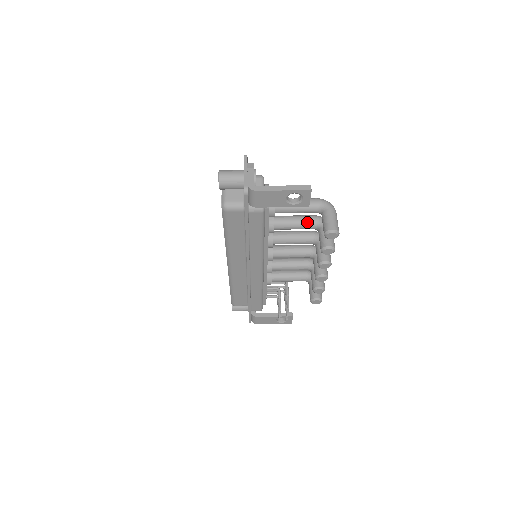
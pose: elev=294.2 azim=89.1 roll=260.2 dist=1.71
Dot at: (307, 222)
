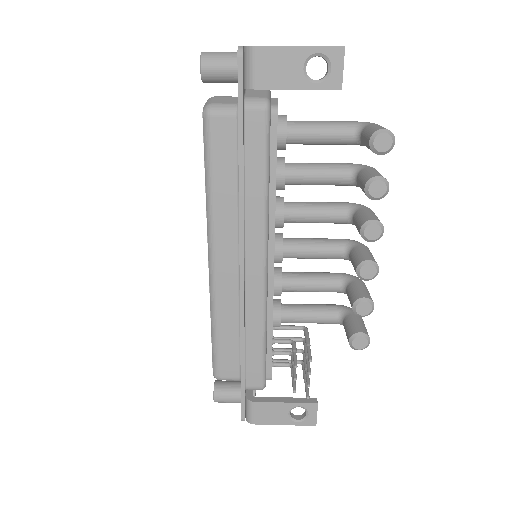
Dot at: (337, 167)
